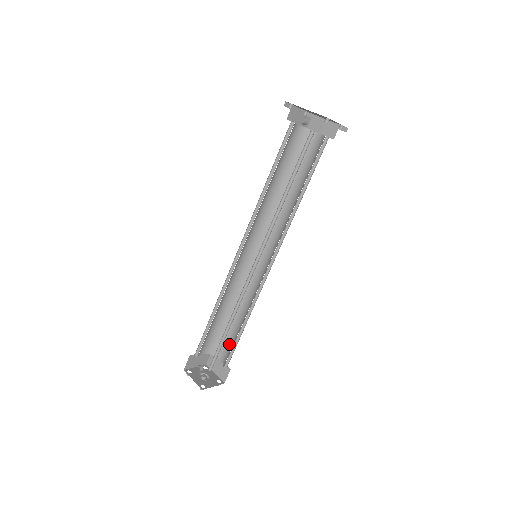
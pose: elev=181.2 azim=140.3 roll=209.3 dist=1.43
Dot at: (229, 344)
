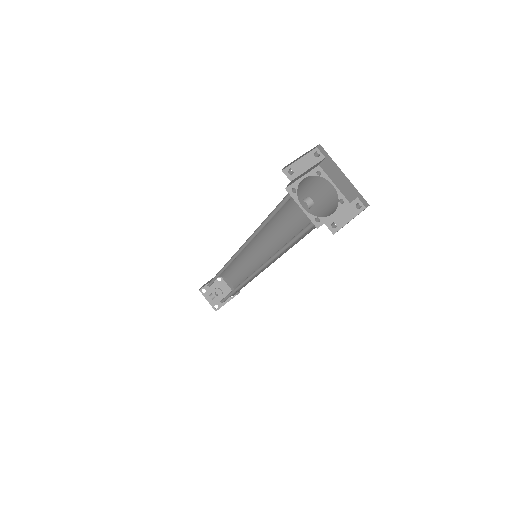
Dot at: (237, 279)
